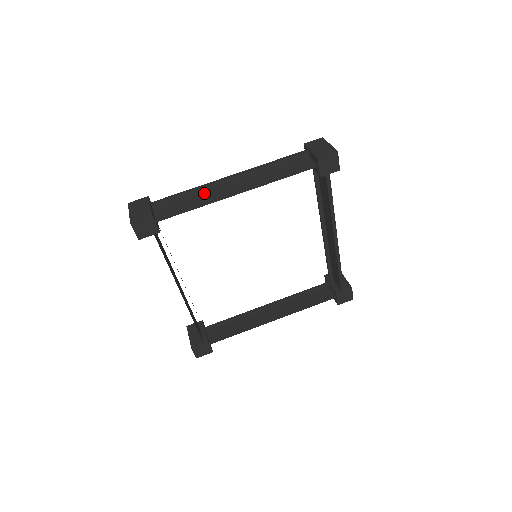
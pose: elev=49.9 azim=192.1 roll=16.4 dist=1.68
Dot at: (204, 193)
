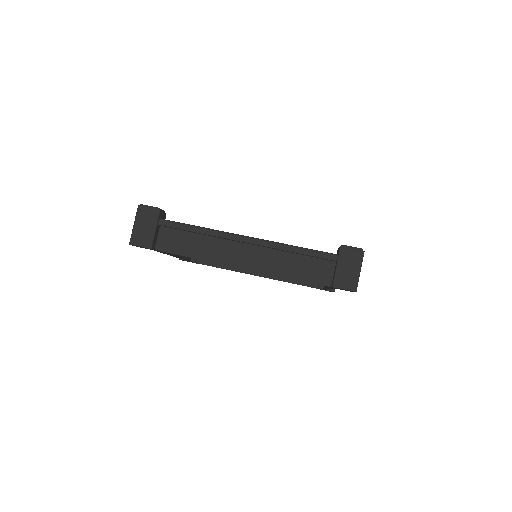
Dot at: (214, 238)
